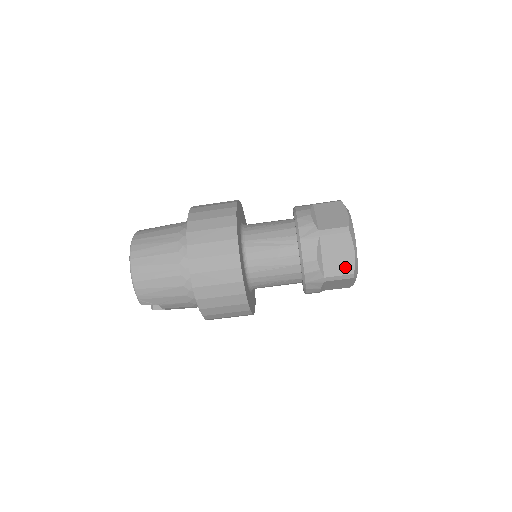
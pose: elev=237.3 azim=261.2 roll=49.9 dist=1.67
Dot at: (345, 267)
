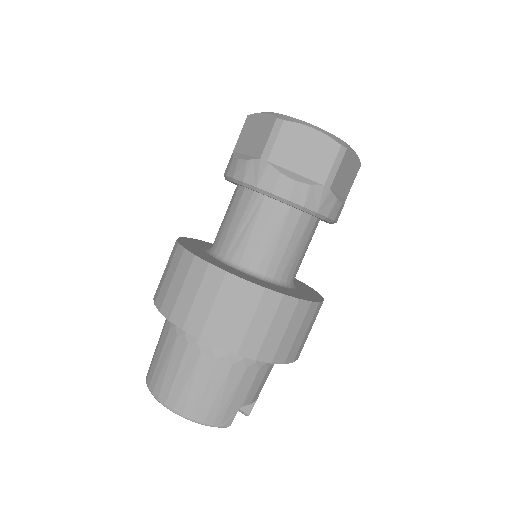
Dot at: (326, 151)
